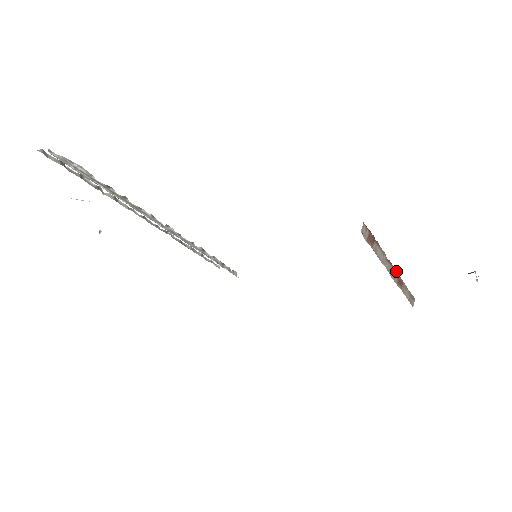
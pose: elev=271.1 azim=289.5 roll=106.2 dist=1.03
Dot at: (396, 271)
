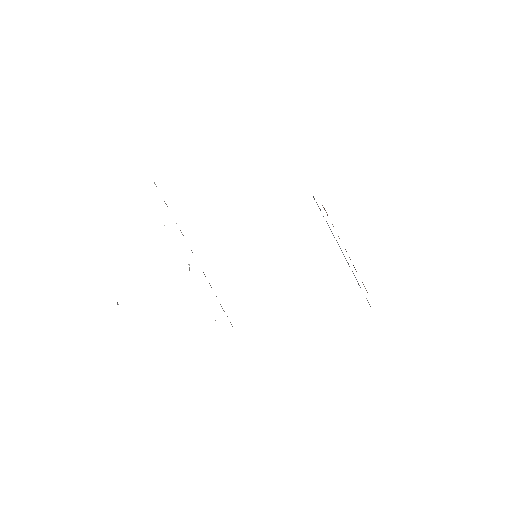
Dot at: occluded
